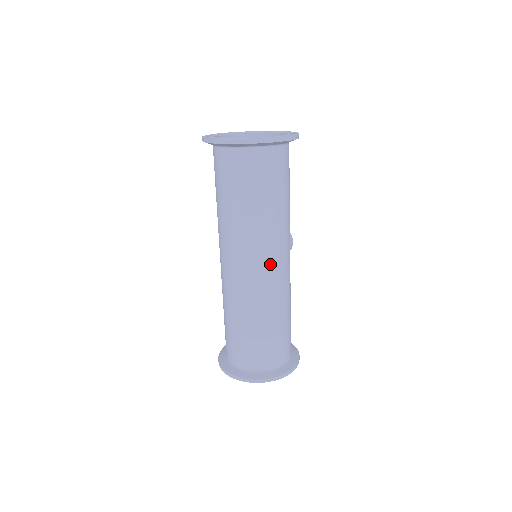
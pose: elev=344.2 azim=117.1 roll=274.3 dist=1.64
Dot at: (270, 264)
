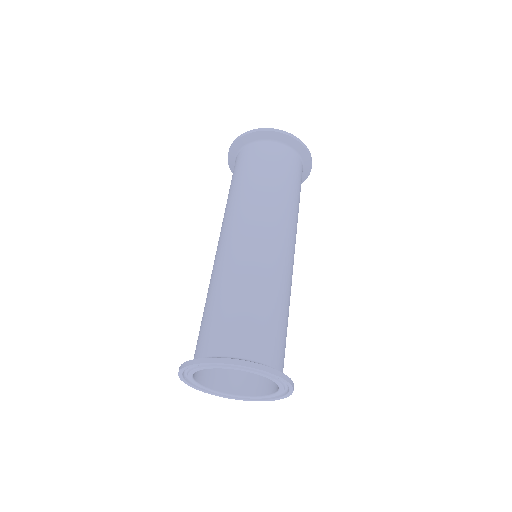
Dot at: (277, 235)
